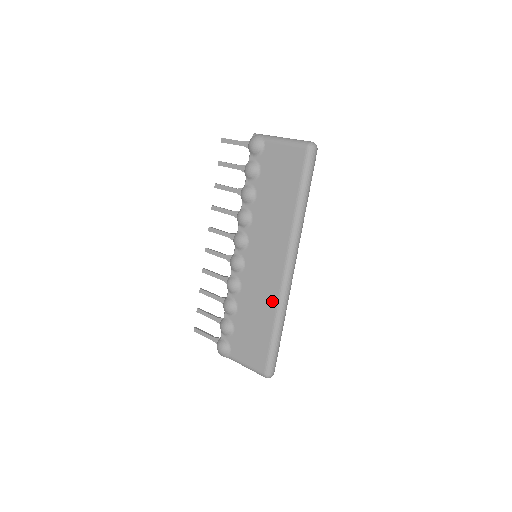
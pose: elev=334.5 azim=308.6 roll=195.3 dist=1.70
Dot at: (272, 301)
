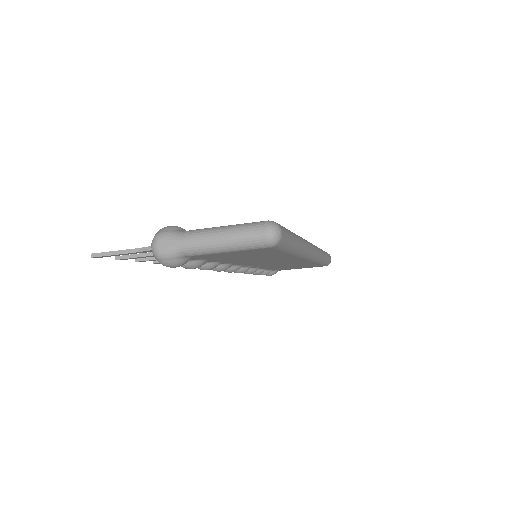
Dot at: occluded
